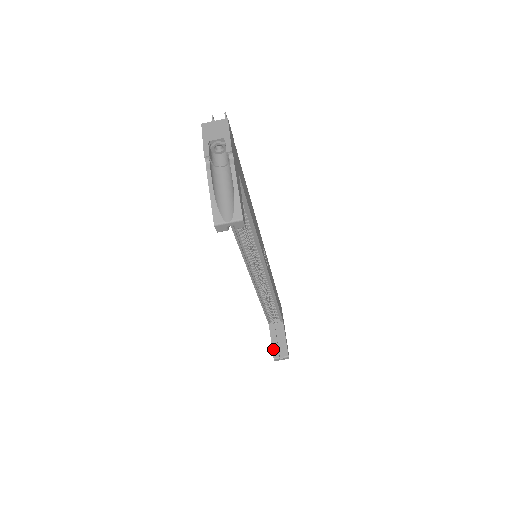
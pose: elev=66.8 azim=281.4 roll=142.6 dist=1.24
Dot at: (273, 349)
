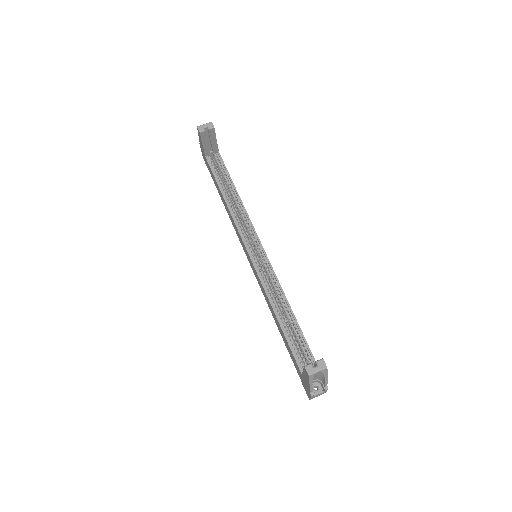
Dot at: (304, 368)
